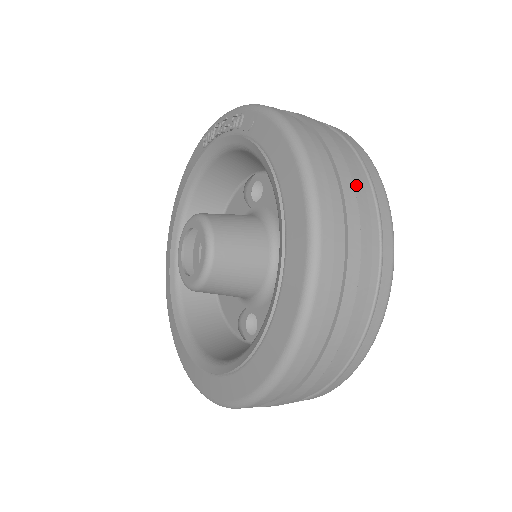
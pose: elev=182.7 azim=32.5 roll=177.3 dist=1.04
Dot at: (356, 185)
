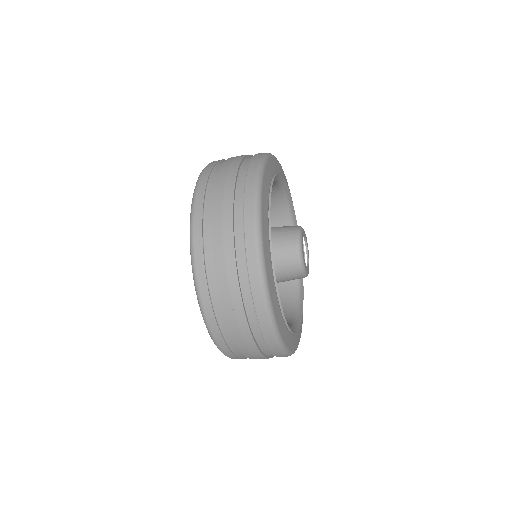
Dot at: (228, 183)
